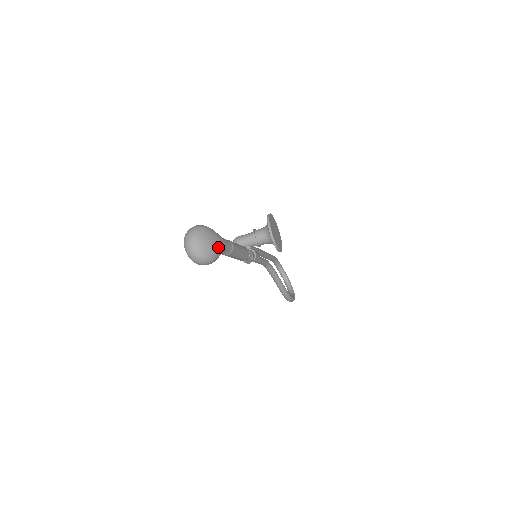
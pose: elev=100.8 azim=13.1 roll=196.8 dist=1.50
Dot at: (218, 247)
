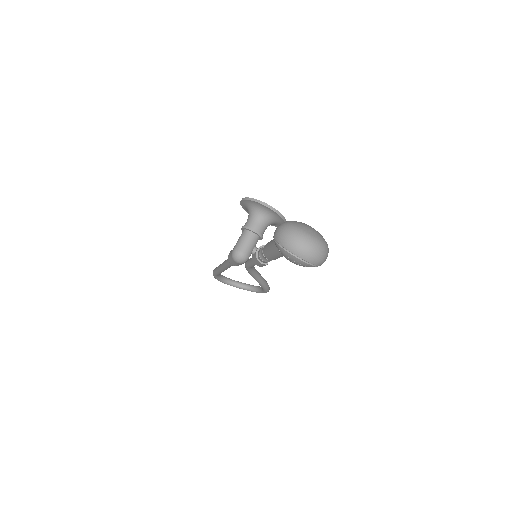
Dot at: occluded
